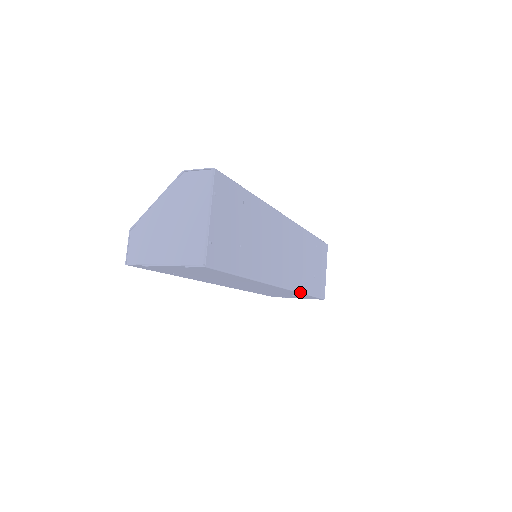
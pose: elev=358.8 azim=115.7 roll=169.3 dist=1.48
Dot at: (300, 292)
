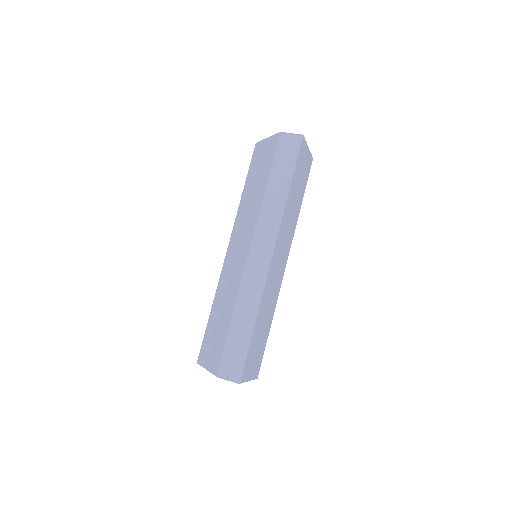
Dot at: occluded
